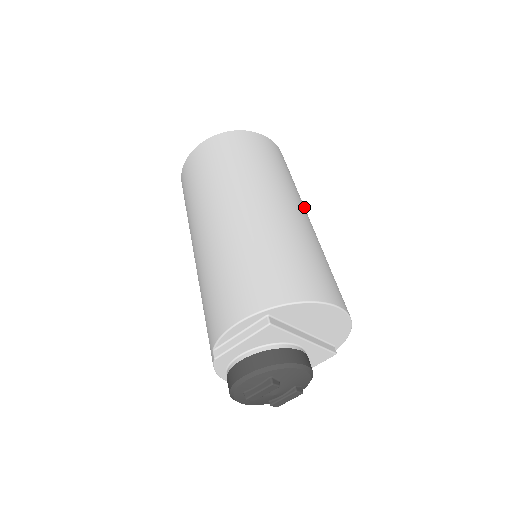
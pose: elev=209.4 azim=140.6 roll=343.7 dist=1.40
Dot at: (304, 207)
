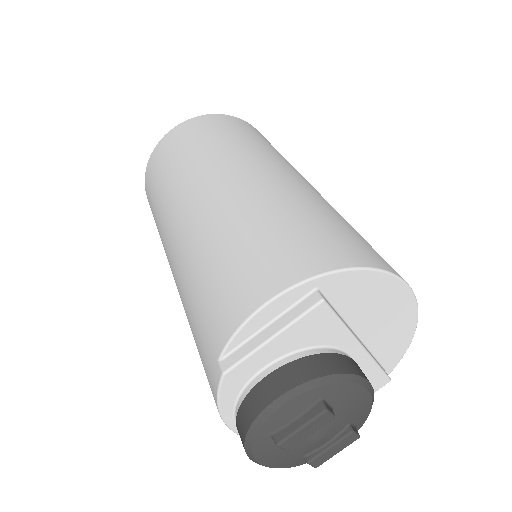
Dot at: occluded
